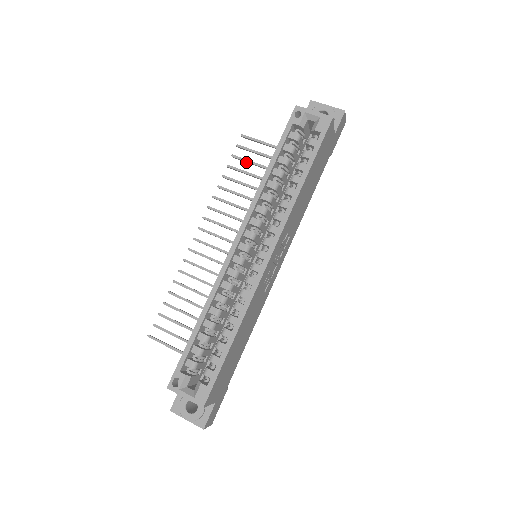
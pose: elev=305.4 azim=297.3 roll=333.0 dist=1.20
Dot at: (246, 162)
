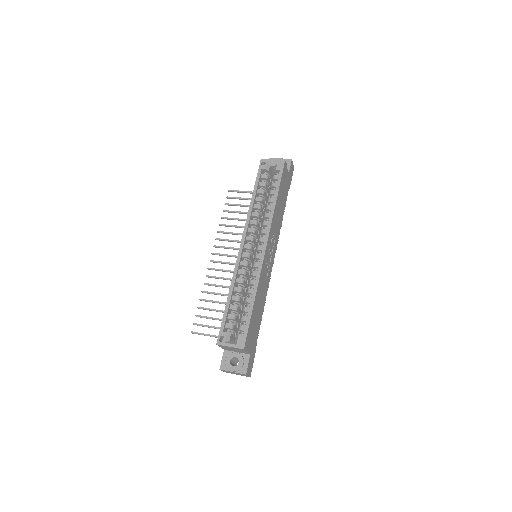
Dot at: occluded
